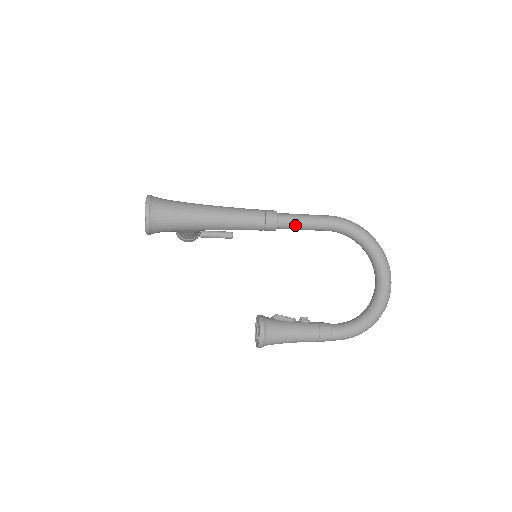
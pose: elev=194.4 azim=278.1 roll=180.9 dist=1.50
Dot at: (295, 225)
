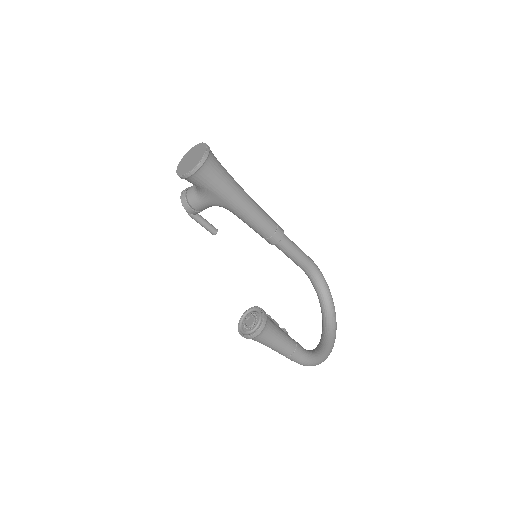
Dot at: (290, 249)
